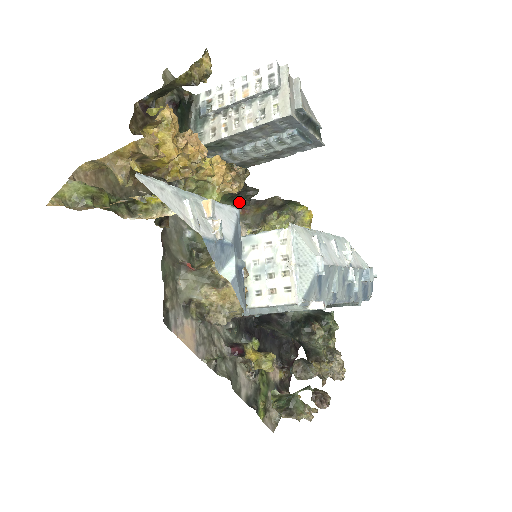
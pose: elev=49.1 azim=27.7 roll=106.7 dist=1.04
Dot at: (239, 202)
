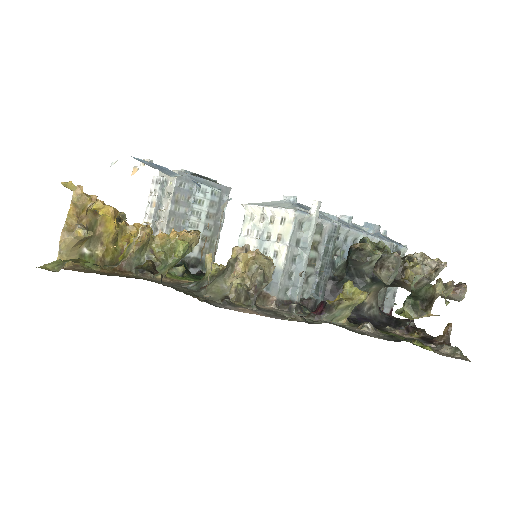
Dot at: occluded
